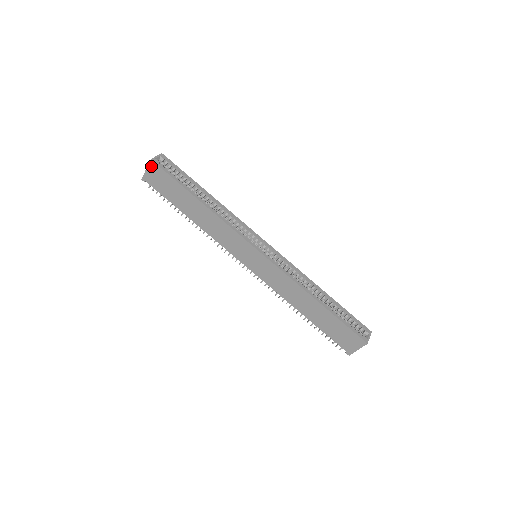
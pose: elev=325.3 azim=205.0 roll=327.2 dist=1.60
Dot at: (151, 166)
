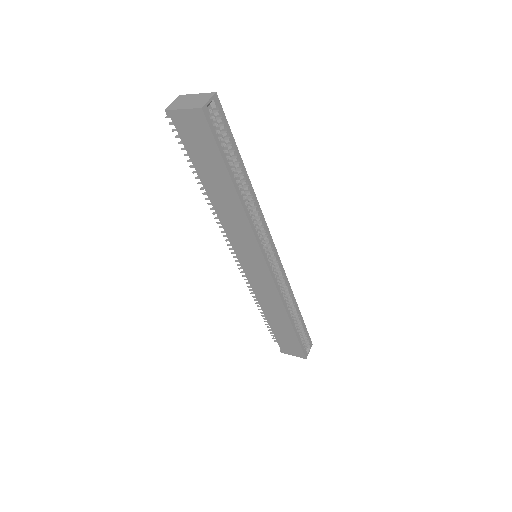
Dot at: (195, 113)
